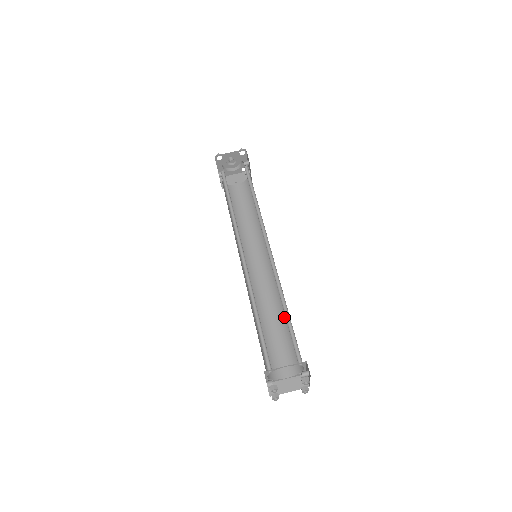
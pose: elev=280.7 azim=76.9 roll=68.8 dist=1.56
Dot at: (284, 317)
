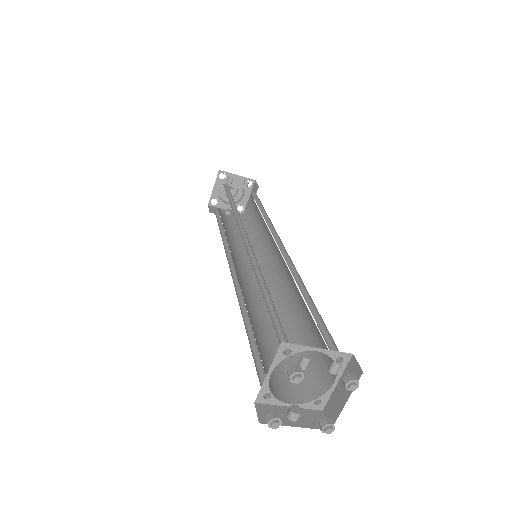
Dot at: occluded
